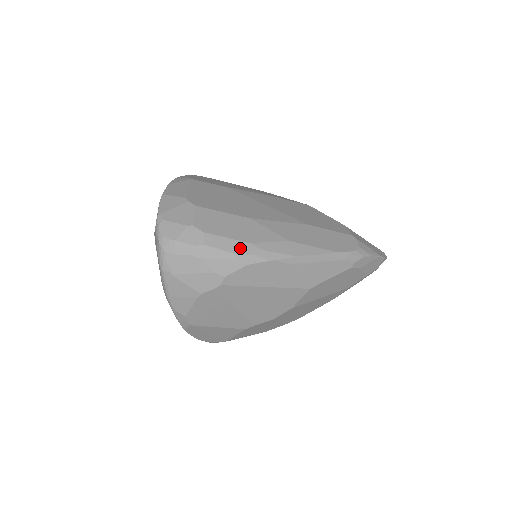
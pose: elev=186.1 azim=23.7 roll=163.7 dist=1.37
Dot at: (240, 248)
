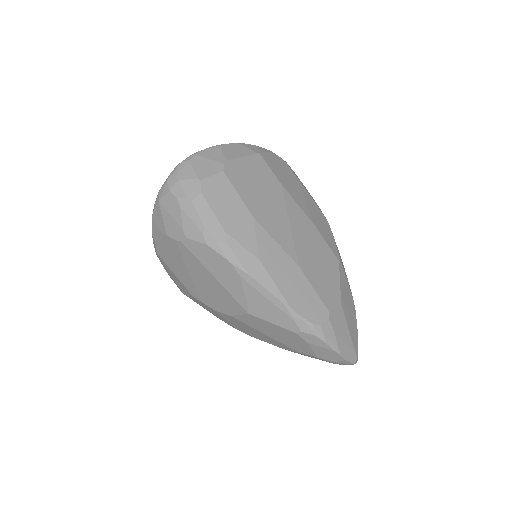
Dot at: (214, 228)
